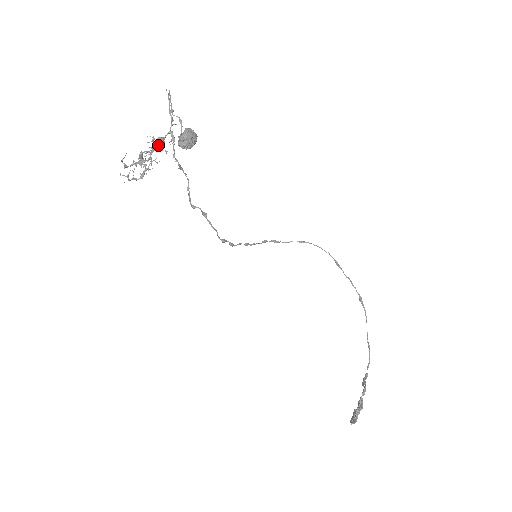
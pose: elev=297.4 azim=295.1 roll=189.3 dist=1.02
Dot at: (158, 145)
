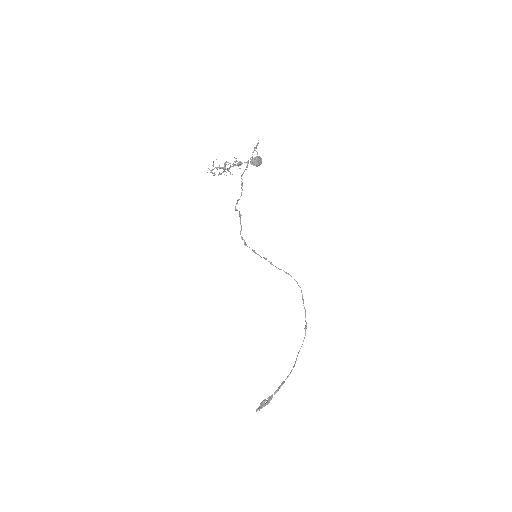
Dot at: (237, 164)
